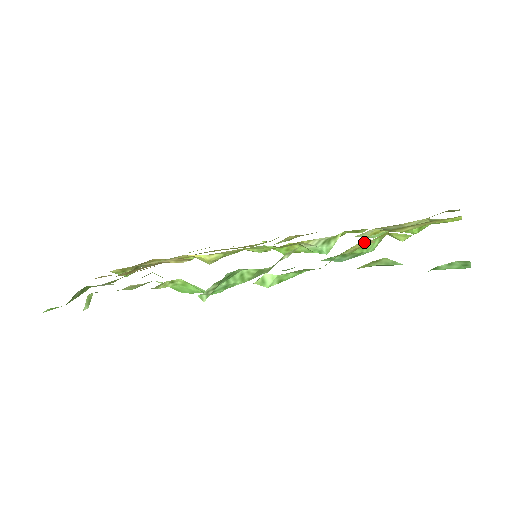
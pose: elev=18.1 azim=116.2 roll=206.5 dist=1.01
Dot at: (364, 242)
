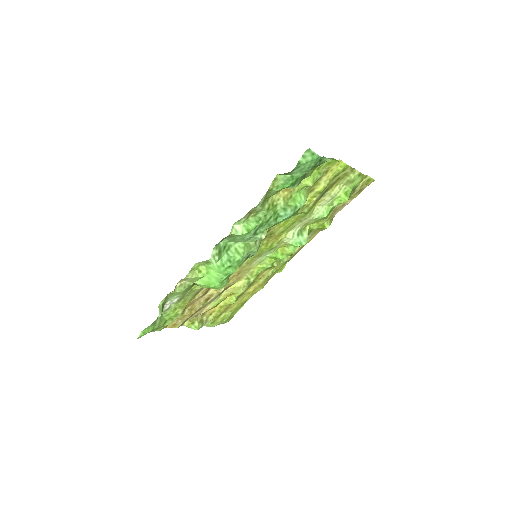
Dot at: (284, 190)
